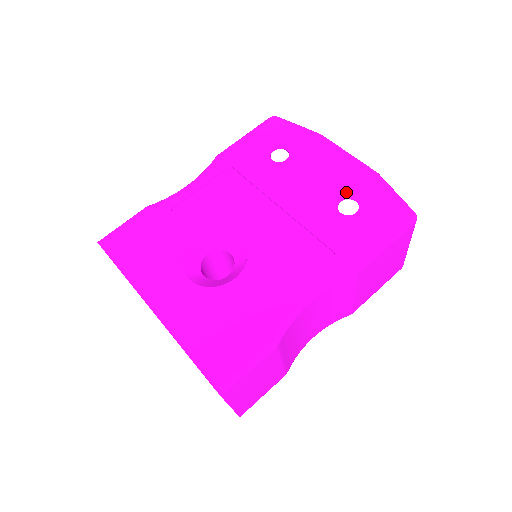
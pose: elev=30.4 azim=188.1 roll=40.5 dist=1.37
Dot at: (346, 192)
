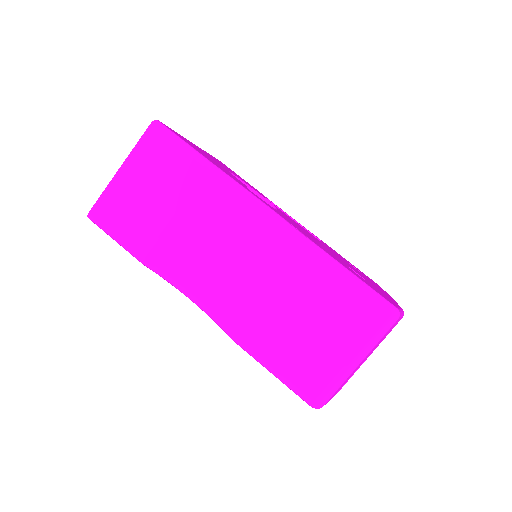
Dot at: (368, 281)
